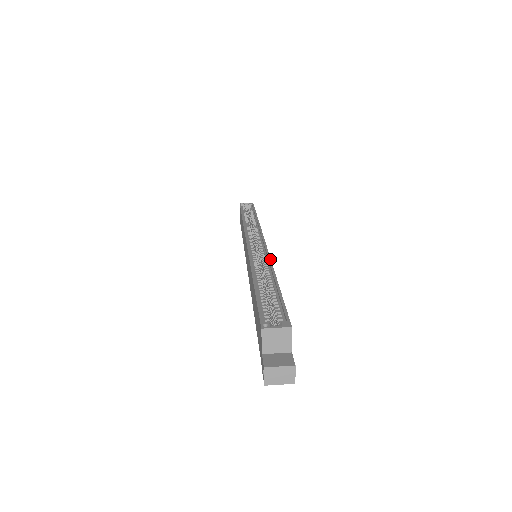
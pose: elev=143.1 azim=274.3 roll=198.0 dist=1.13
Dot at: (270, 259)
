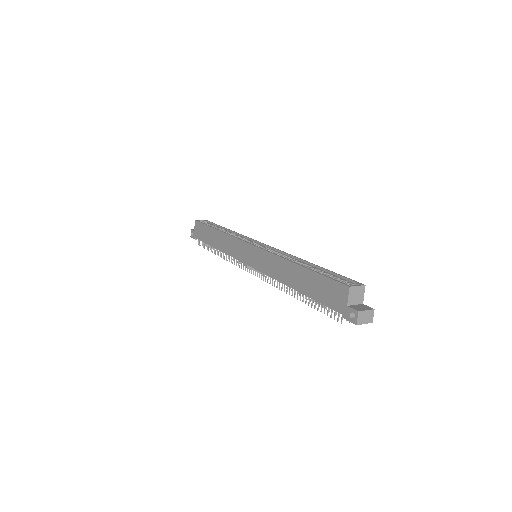
Dot at: occluded
